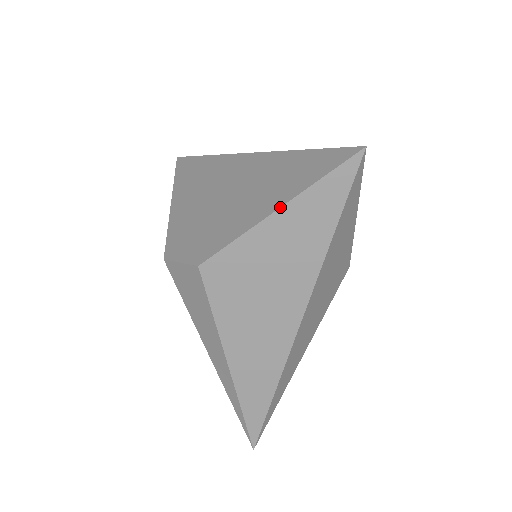
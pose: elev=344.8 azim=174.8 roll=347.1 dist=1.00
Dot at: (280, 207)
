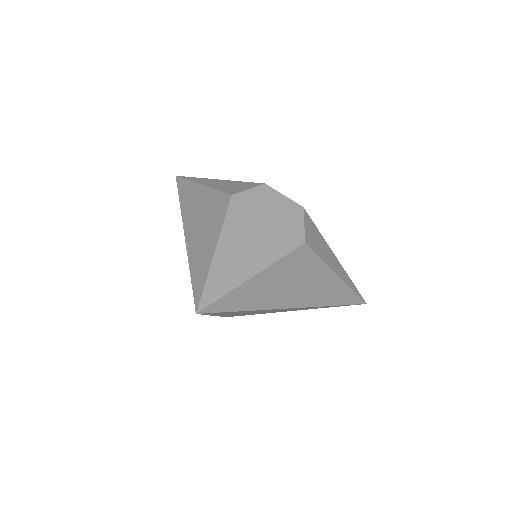
Dot at: occluded
